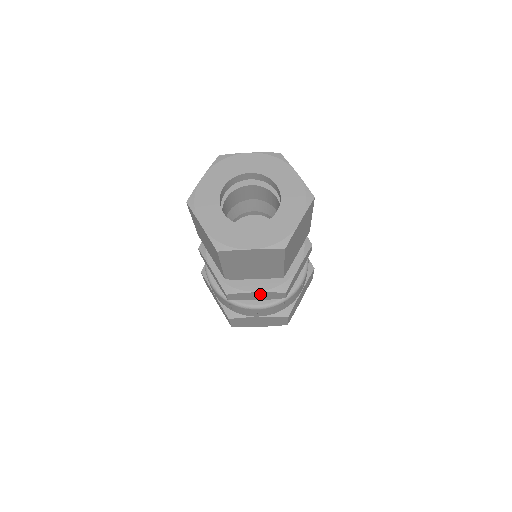
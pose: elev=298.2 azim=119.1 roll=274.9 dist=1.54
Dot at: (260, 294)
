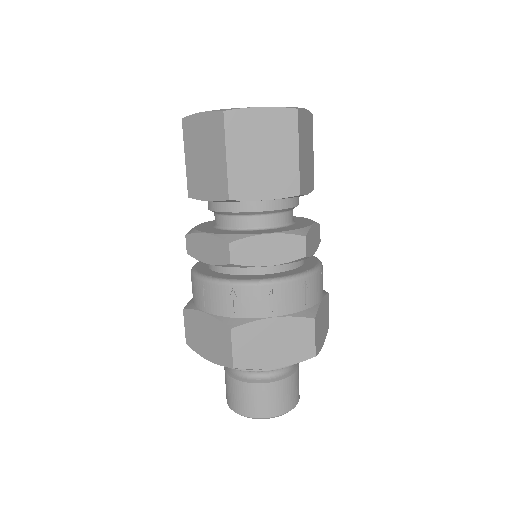
Dot at: (273, 242)
